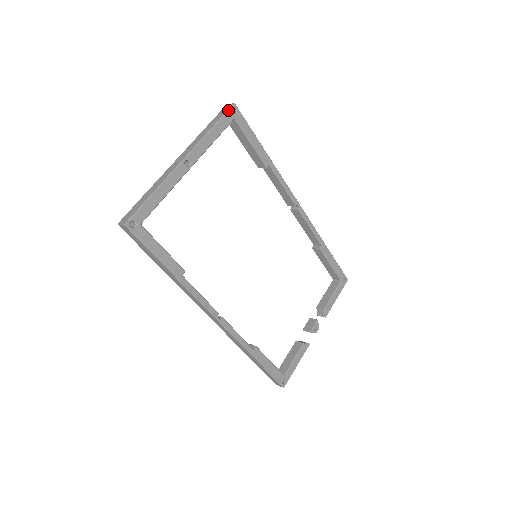
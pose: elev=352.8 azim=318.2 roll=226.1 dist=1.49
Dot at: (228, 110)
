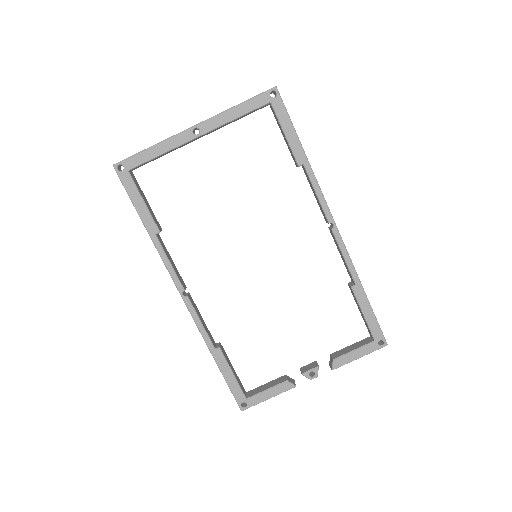
Dot at: (265, 91)
